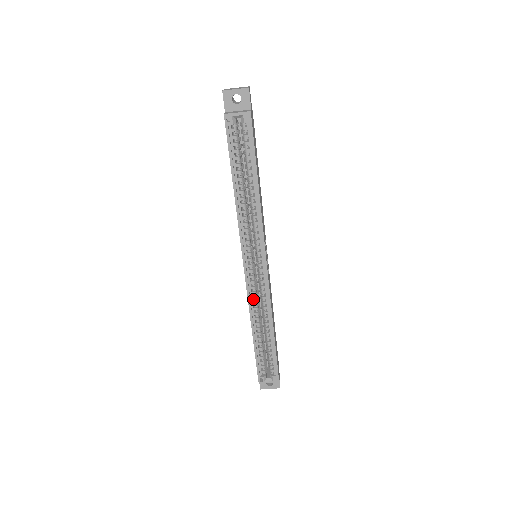
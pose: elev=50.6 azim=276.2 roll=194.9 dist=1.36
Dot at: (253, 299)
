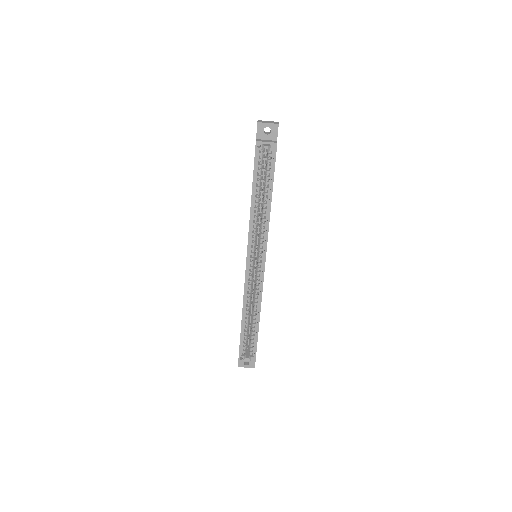
Dot at: occluded
